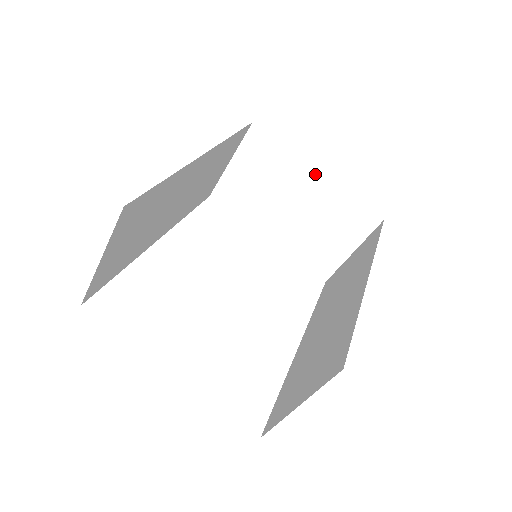
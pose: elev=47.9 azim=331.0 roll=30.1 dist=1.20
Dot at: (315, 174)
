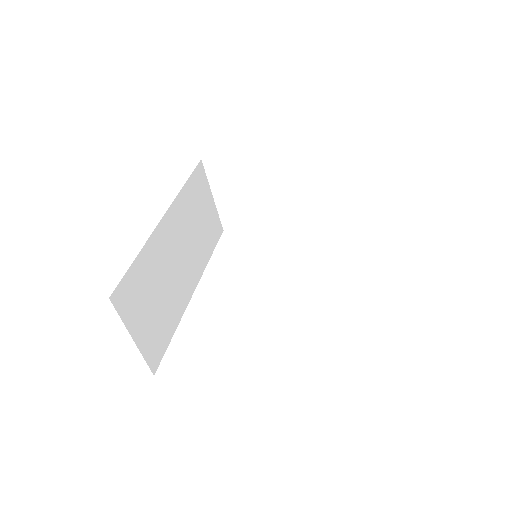
Dot at: (271, 158)
